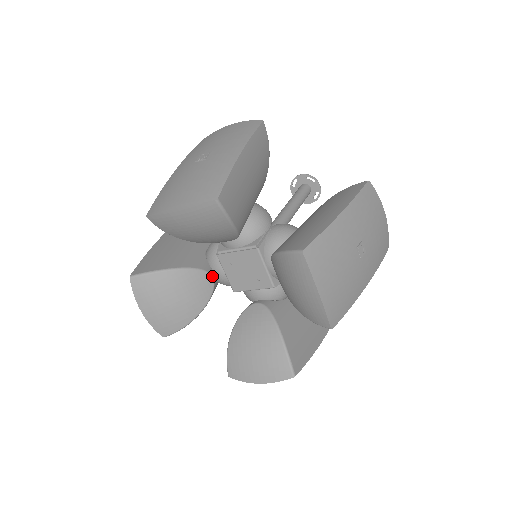
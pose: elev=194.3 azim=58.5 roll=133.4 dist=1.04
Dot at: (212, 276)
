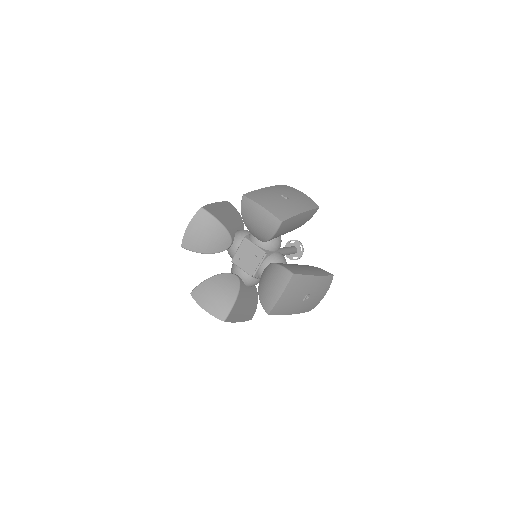
Dot at: (236, 275)
